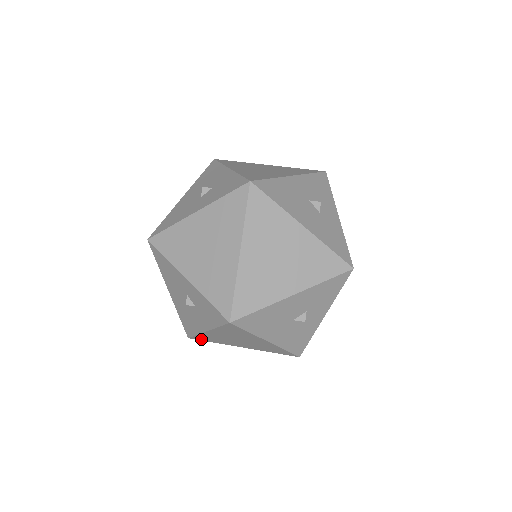
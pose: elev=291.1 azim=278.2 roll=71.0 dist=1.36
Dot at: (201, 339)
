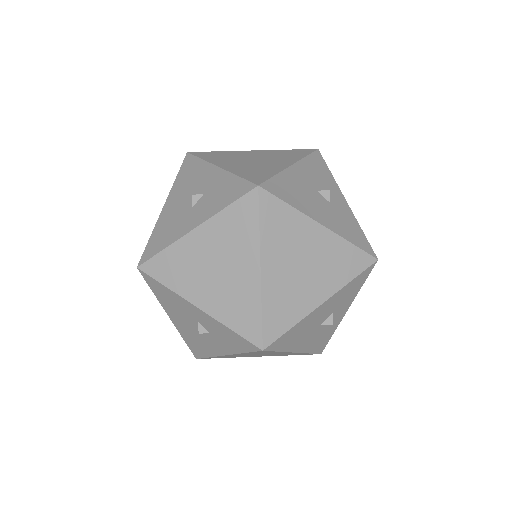
Dot at: occluded
